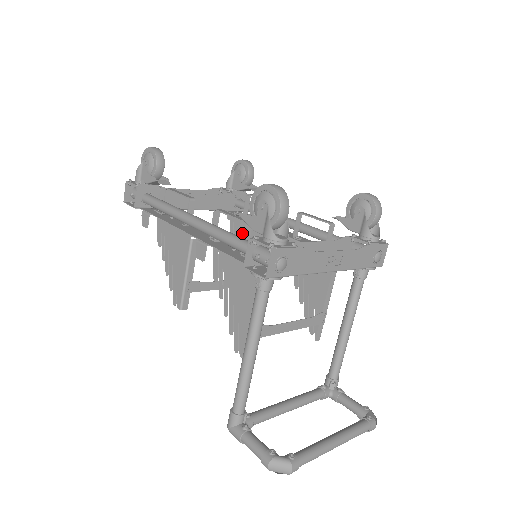
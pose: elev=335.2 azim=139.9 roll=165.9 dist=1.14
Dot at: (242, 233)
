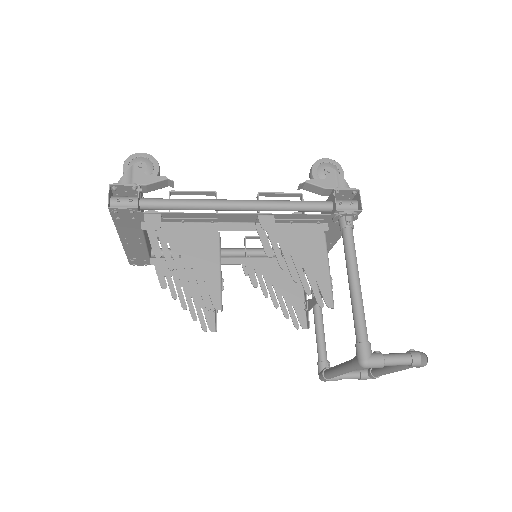
Dot at: occluded
